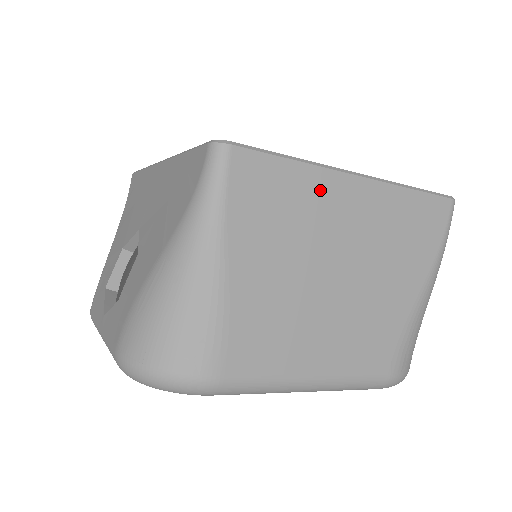
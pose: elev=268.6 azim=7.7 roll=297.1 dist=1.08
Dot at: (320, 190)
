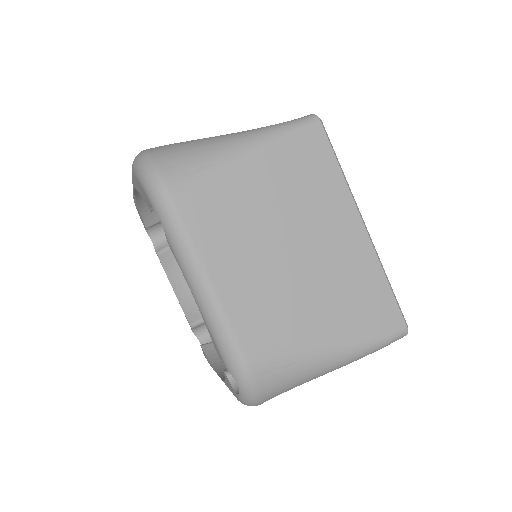
Dot at: (337, 201)
